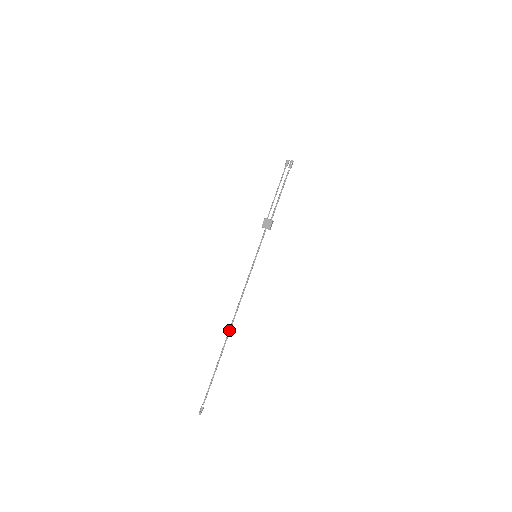
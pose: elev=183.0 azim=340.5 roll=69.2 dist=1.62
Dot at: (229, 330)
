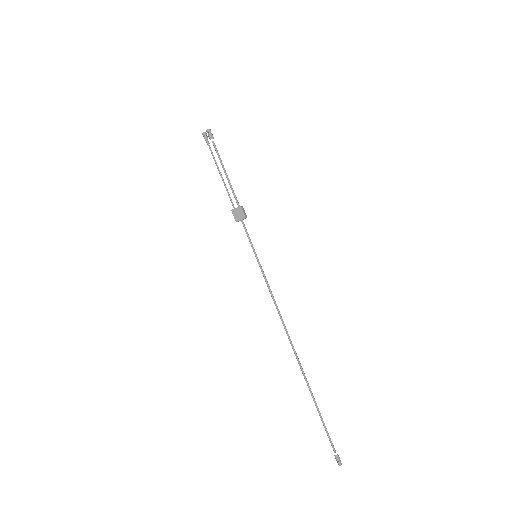
Dot at: occluded
